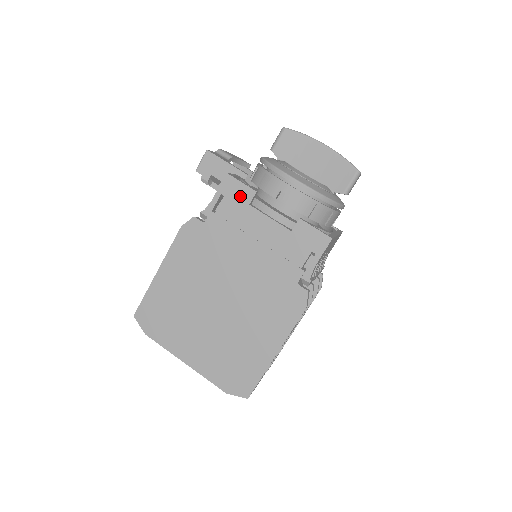
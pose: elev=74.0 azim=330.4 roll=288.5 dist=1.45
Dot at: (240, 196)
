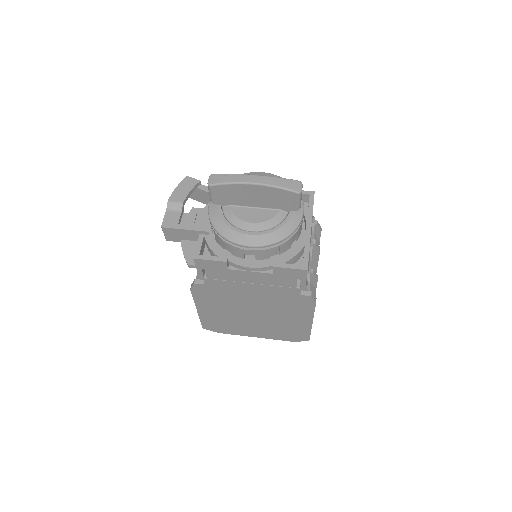
Dot at: (216, 267)
